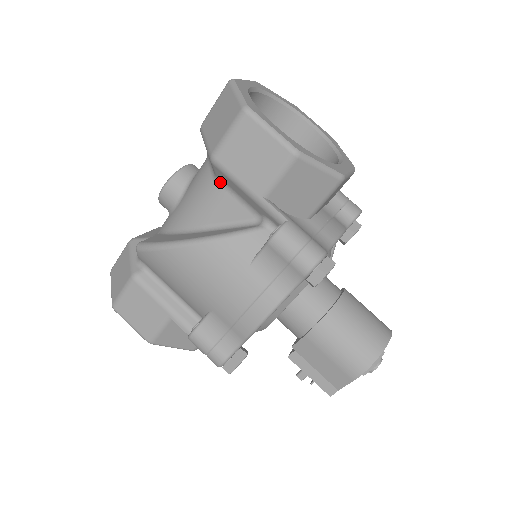
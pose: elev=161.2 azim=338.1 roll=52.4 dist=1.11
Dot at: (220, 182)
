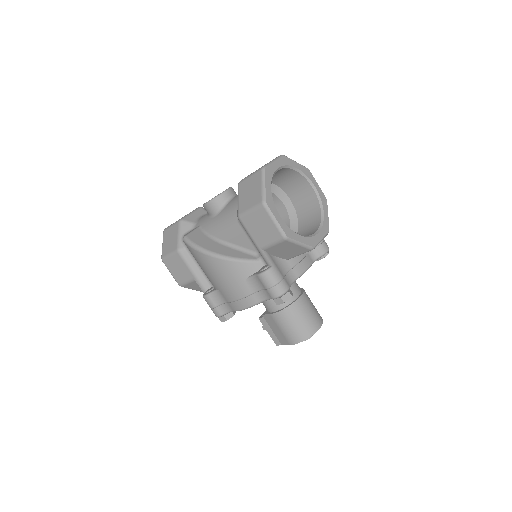
Dot at: (241, 225)
